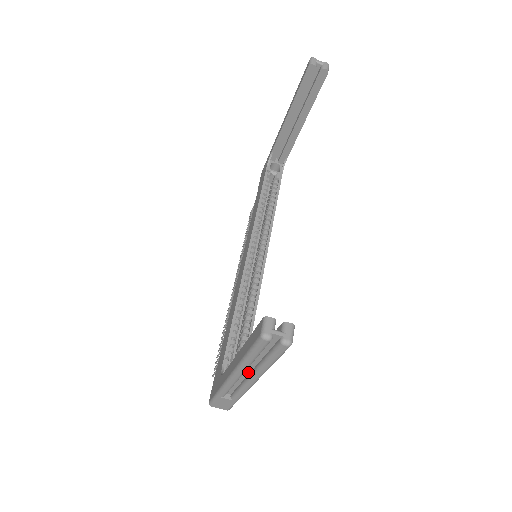
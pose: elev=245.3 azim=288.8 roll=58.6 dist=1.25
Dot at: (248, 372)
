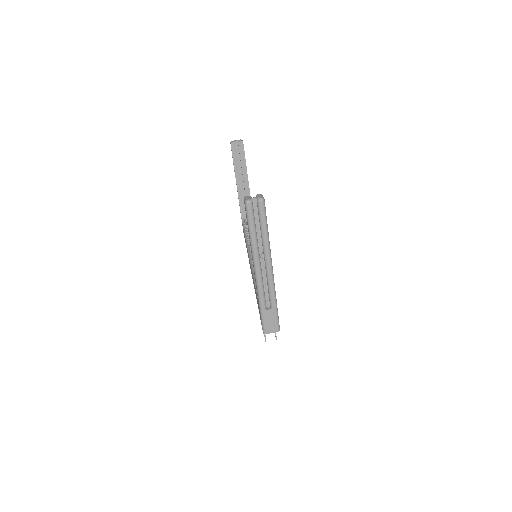
Dot at: (263, 261)
